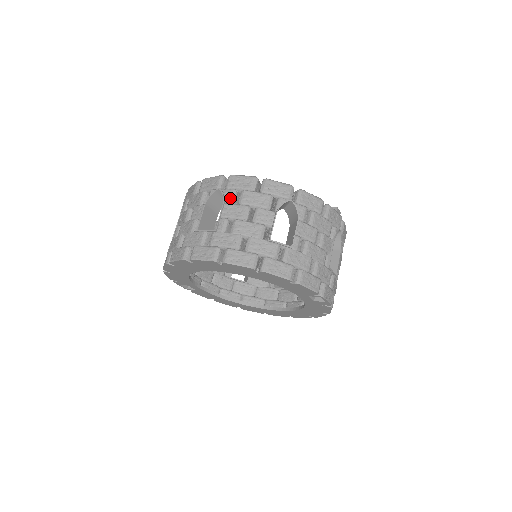
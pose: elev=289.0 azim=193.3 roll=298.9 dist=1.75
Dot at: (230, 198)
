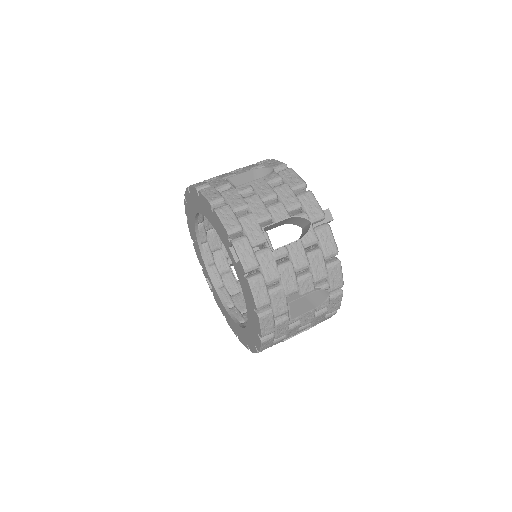
Dot at: occluded
